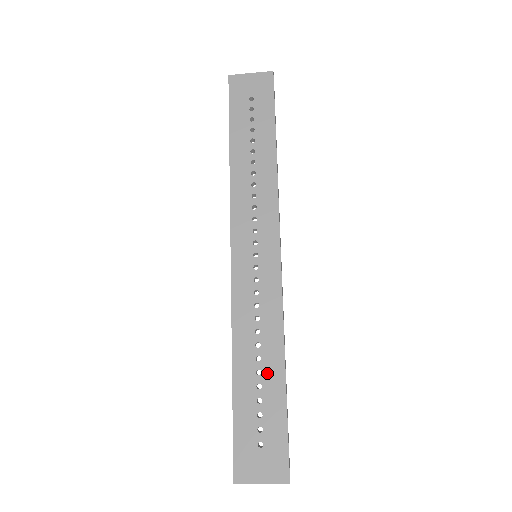
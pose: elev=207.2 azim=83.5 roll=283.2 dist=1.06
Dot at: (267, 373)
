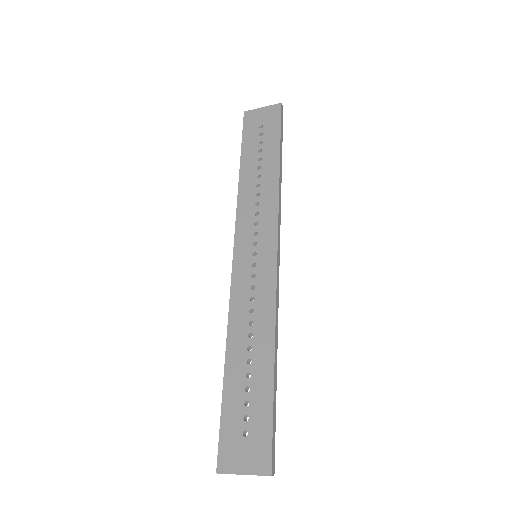
Dot at: (257, 362)
